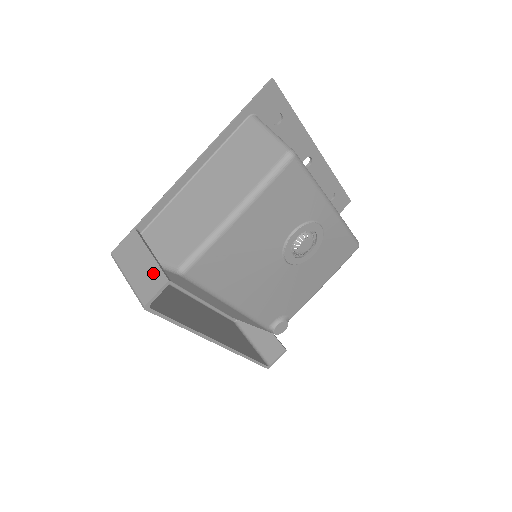
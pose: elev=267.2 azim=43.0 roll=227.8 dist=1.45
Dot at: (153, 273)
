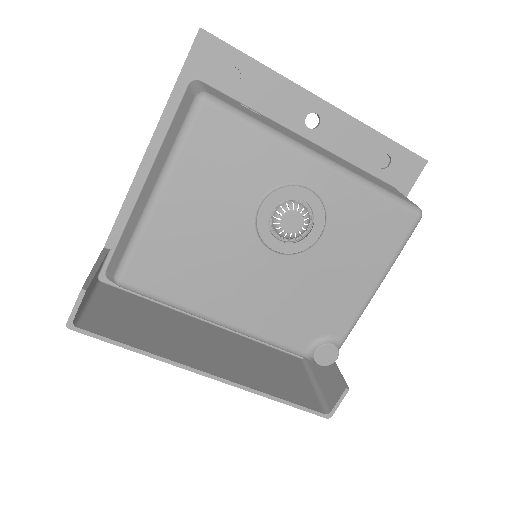
Dot at: occluded
